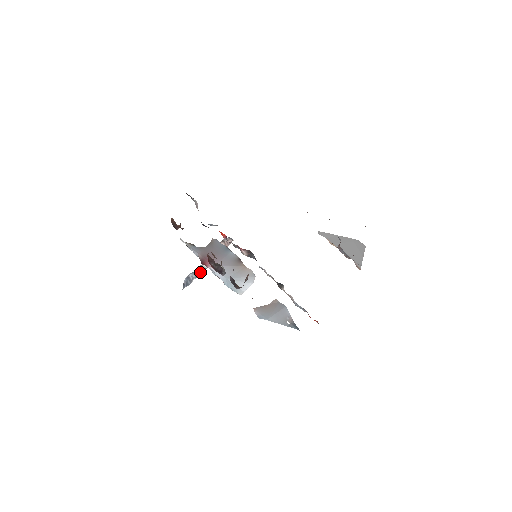
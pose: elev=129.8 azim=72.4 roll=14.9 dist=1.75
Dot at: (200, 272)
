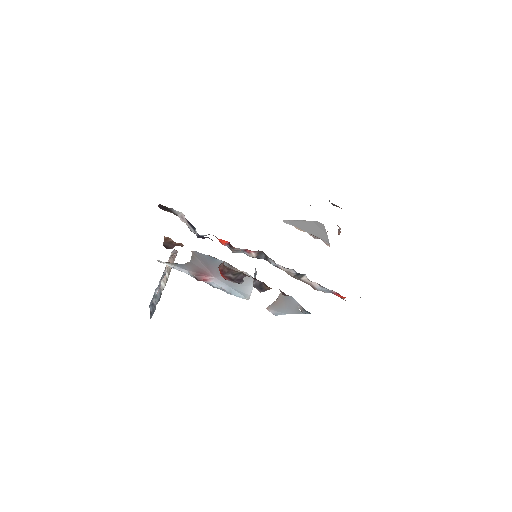
Dot at: (160, 294)
